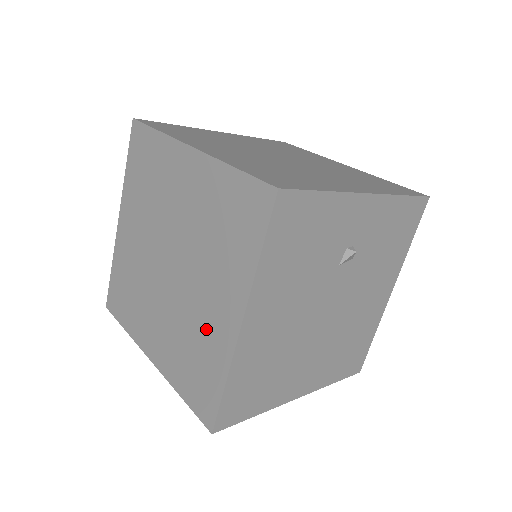
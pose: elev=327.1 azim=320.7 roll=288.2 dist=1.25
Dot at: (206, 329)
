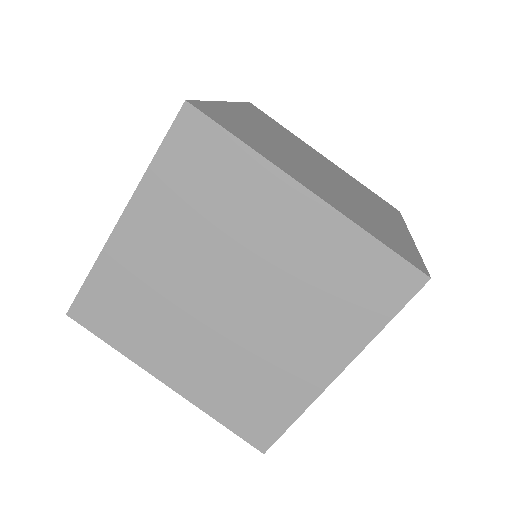
Dot at: occluded
